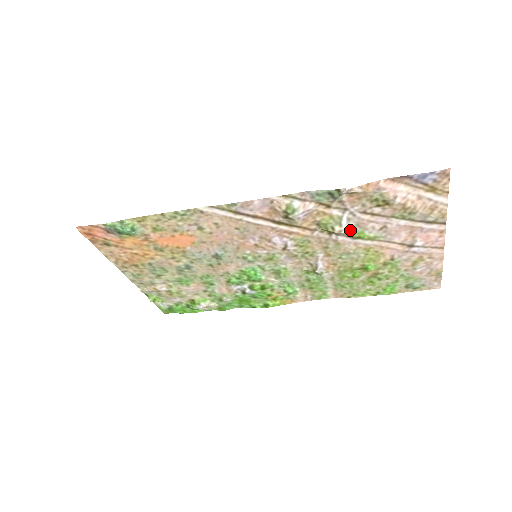
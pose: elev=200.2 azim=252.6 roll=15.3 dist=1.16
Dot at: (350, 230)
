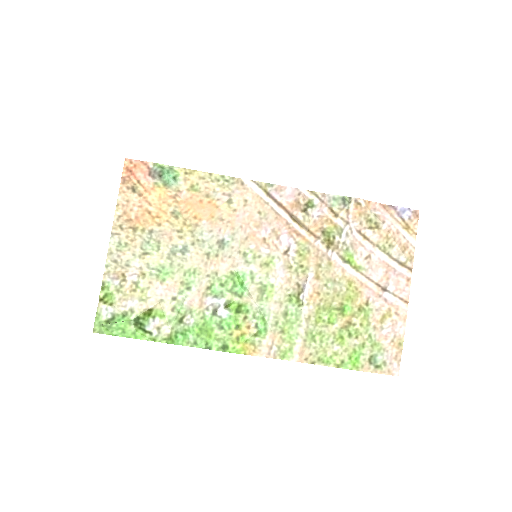
Dot at: (345, 248)
